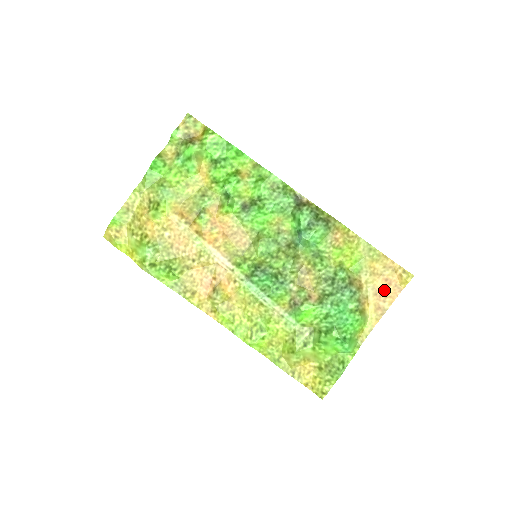
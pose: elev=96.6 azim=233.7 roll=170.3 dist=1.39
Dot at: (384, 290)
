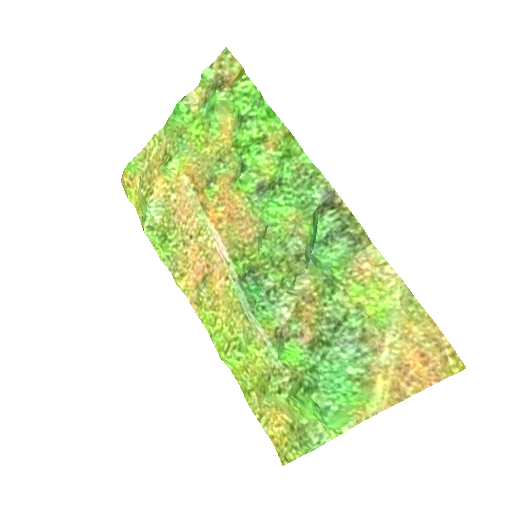
Dot at: (414, 368)
